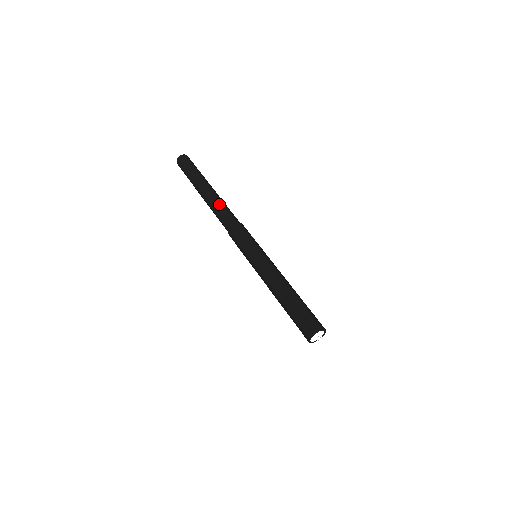
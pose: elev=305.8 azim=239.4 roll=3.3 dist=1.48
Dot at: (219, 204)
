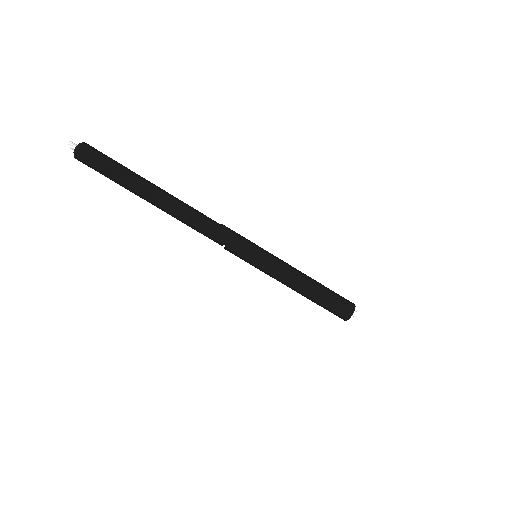
Dot at: (186, 204)
